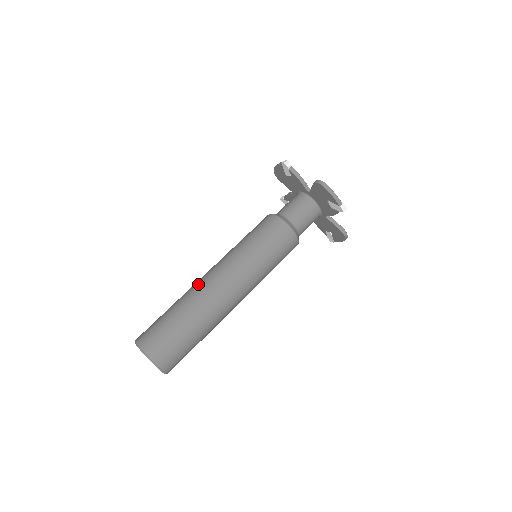
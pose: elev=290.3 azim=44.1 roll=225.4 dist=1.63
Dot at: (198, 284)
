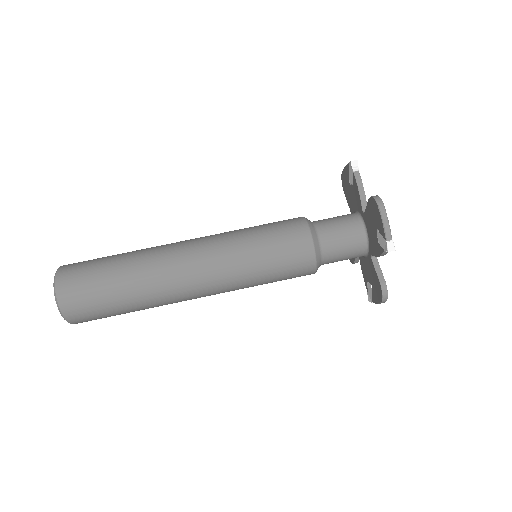
Dot at: occluded
